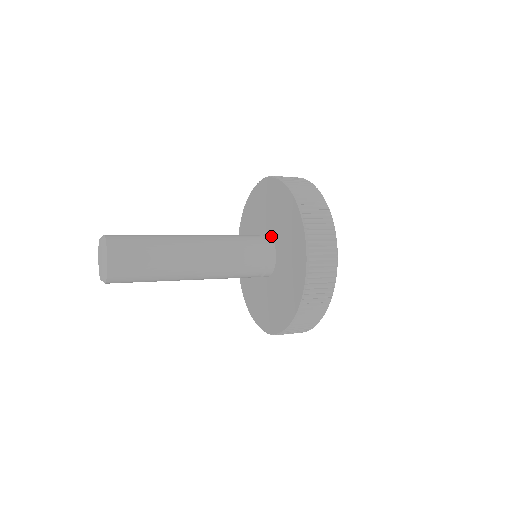
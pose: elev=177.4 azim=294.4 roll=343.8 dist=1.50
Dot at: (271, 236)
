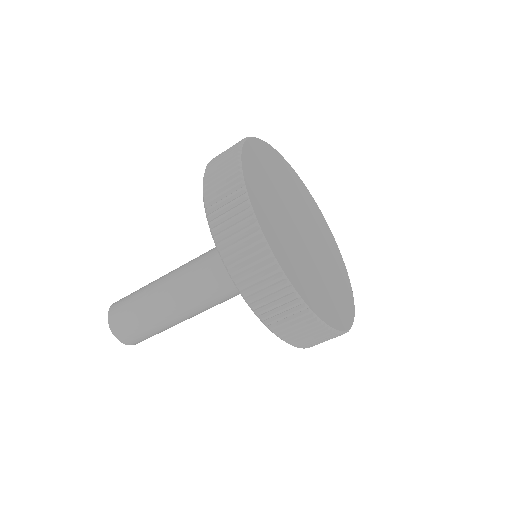
Dot at: occluded
